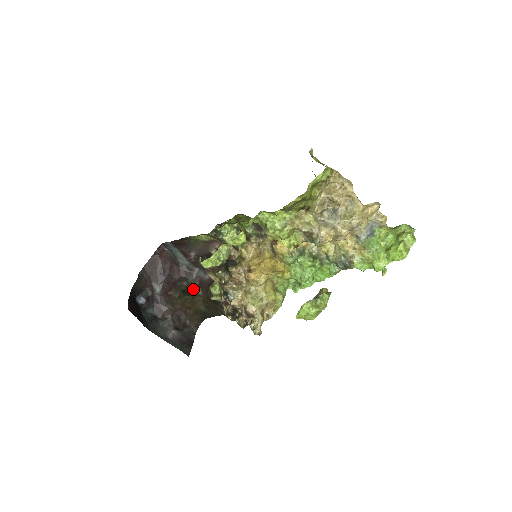
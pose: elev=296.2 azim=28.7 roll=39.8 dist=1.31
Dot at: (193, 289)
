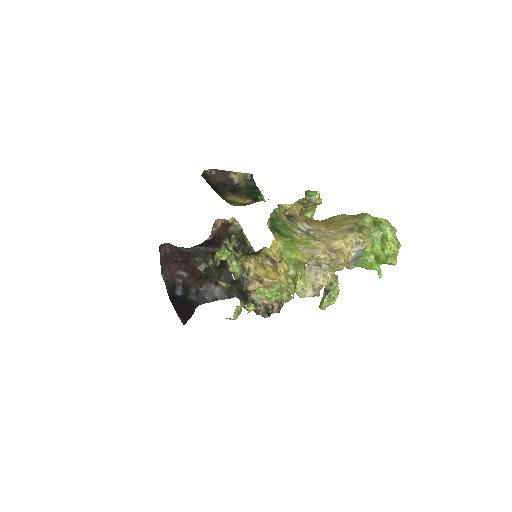
Dot at: (211, 261)
